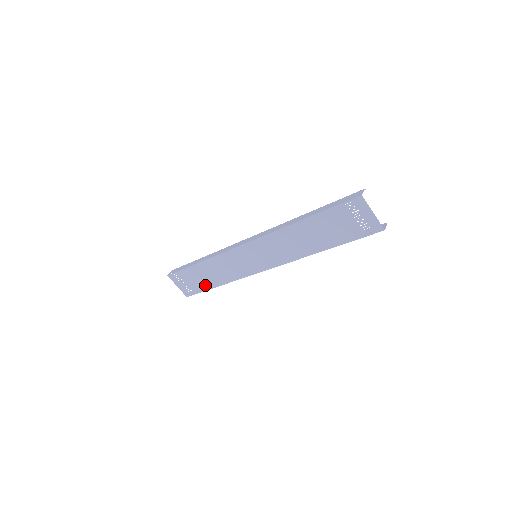
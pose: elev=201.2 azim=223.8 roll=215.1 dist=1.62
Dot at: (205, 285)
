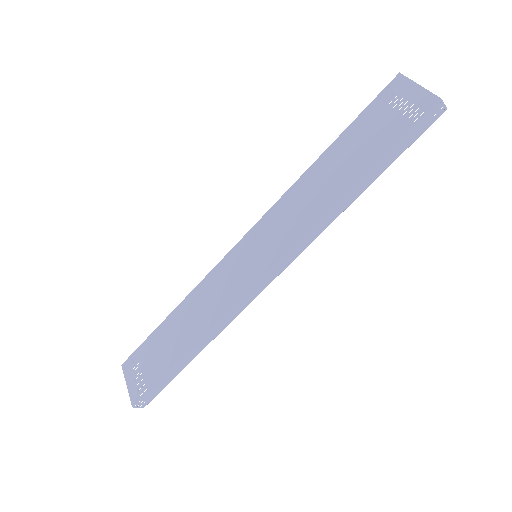
Dot at: (168, 359)
